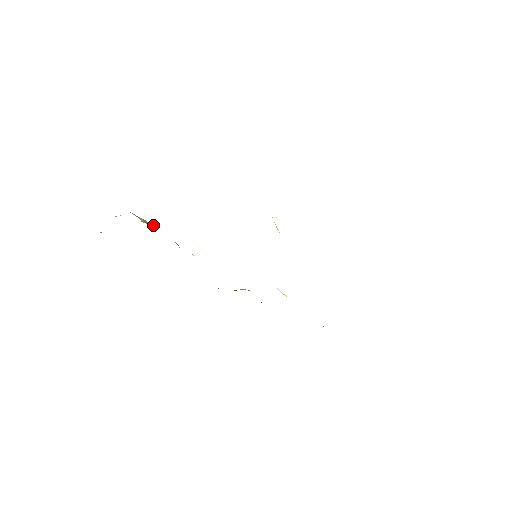
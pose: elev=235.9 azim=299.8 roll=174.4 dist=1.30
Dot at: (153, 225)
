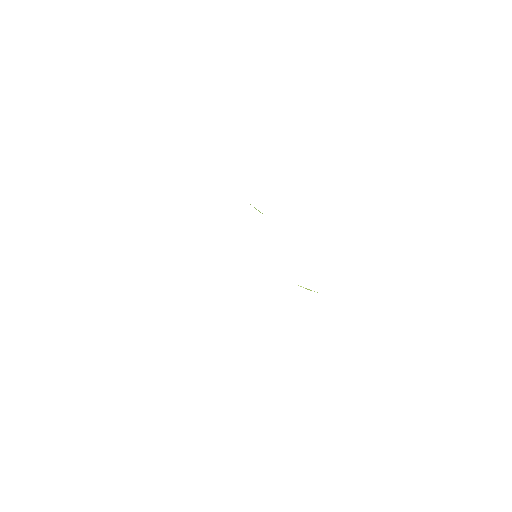
Dot at: occluded
